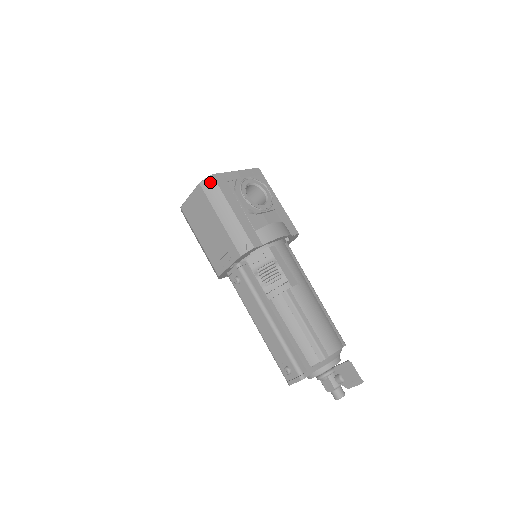
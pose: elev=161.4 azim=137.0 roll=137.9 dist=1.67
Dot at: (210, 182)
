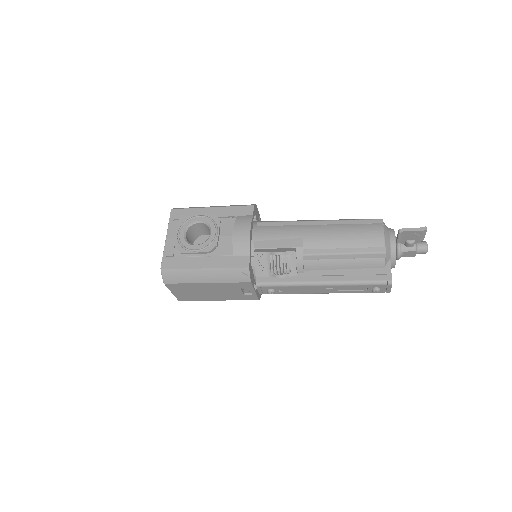
Dot at: (167, 275)
